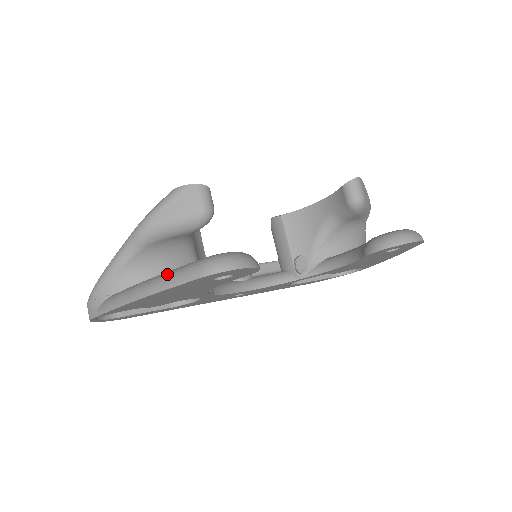
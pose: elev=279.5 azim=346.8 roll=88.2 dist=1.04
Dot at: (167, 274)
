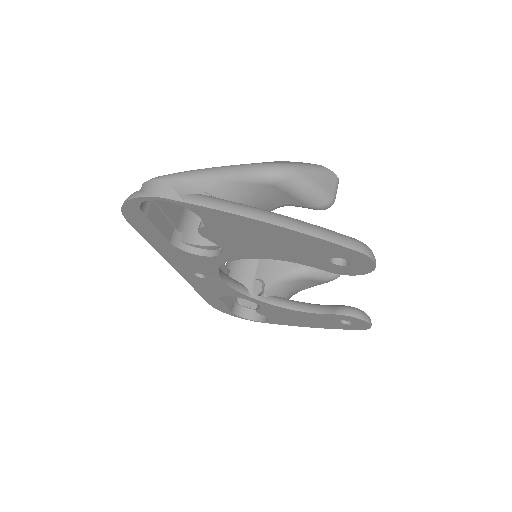
Dot at: (317, 226)
